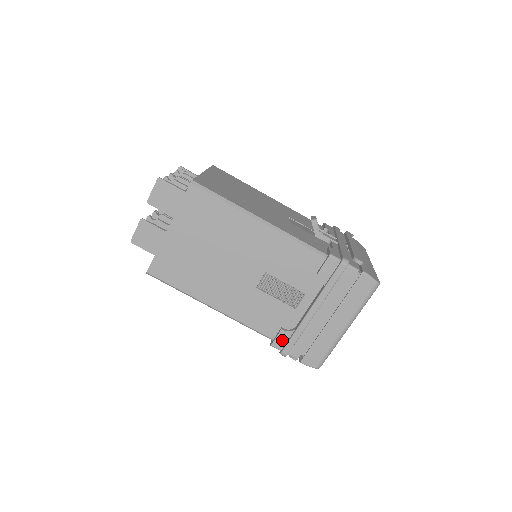
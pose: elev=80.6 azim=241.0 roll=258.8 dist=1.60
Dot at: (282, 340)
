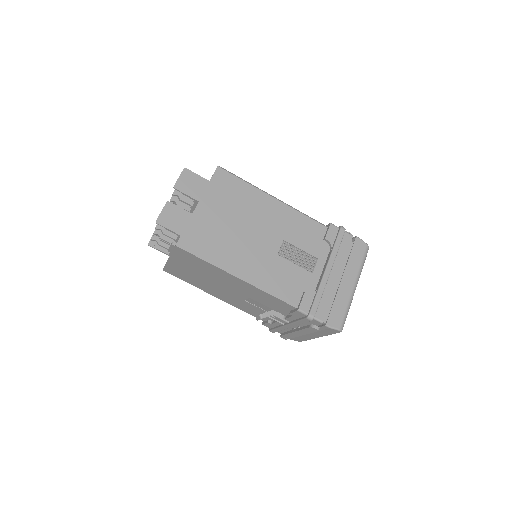
Dot at: (307, 303)
